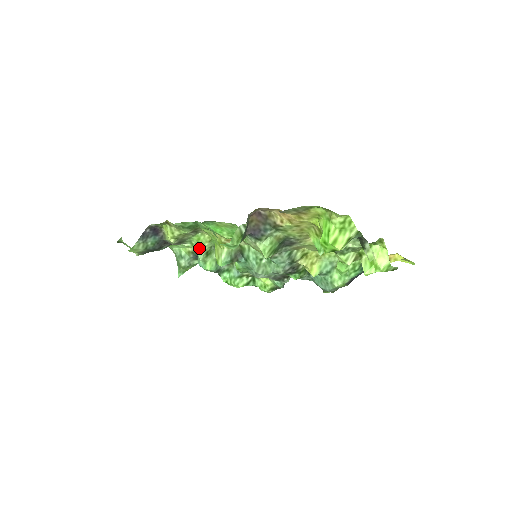
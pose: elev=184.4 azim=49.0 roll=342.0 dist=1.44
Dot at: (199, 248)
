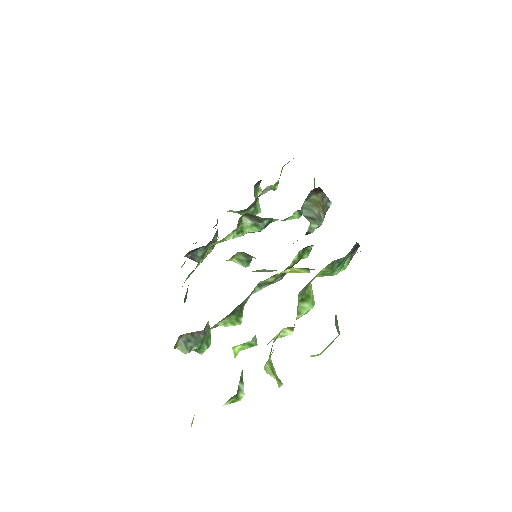
Dot at: occluded
